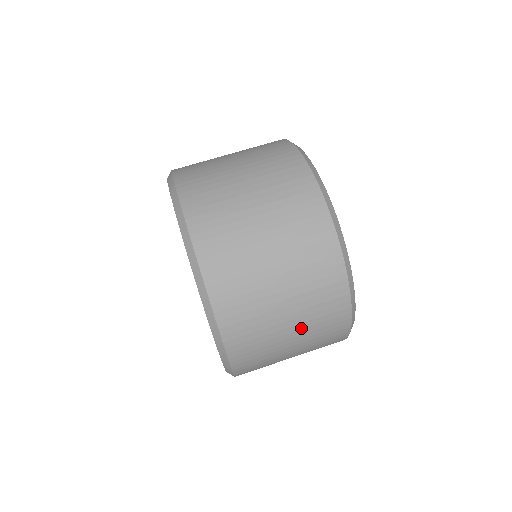
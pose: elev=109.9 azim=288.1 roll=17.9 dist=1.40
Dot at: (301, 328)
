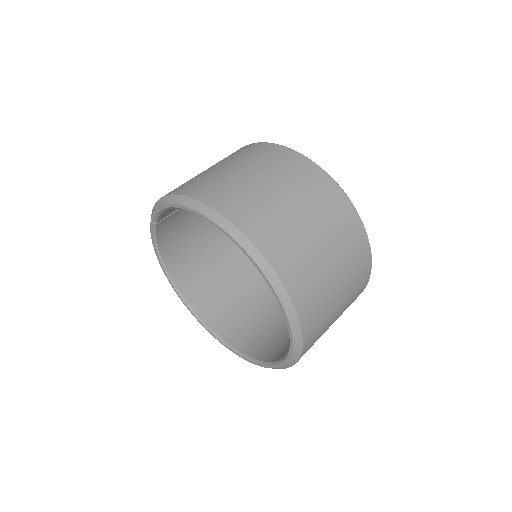
Dot at: occluded
